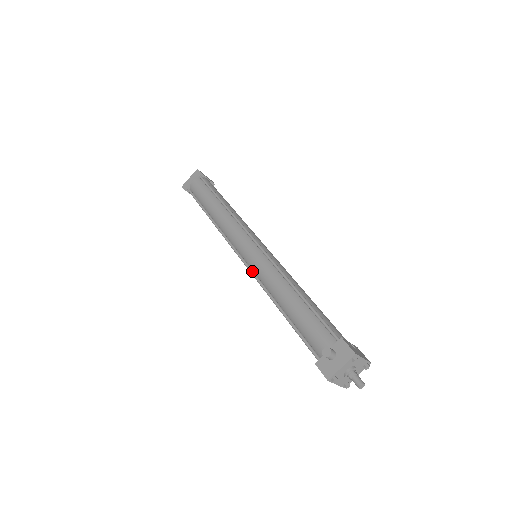
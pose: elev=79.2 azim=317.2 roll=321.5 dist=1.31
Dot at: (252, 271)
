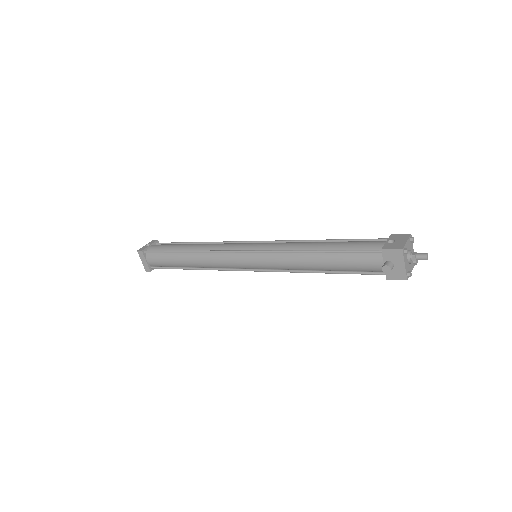
Dot at: (270, 271)
